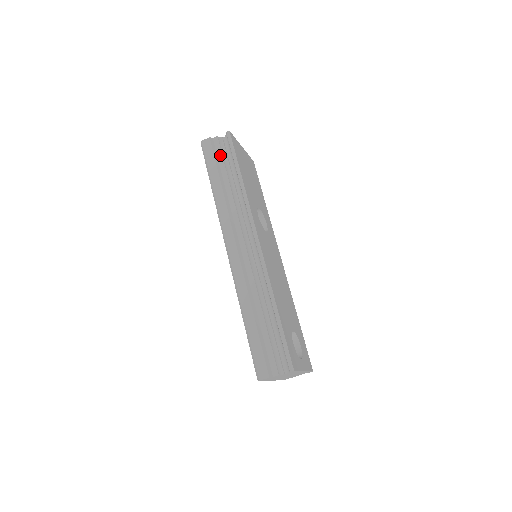
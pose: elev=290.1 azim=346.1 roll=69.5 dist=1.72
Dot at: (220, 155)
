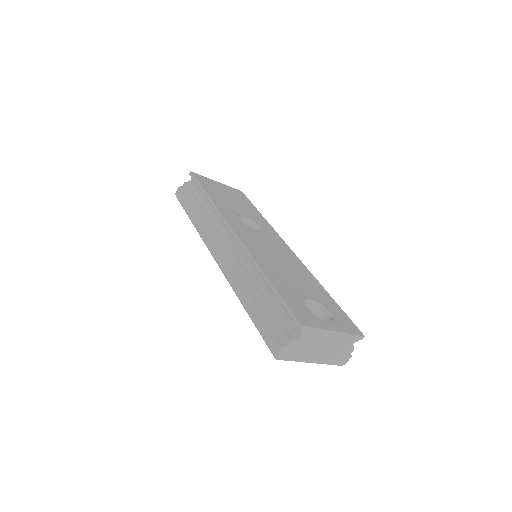
Dot at: (190, 193)
